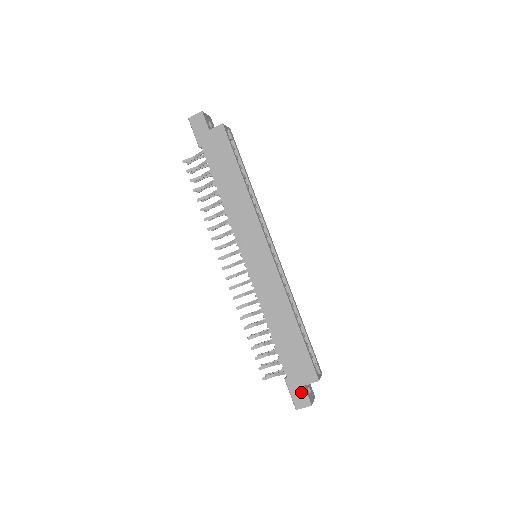
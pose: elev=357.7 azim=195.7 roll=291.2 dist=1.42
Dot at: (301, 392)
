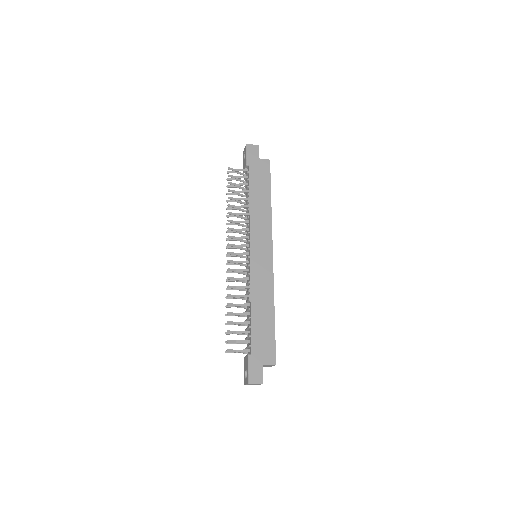
Dot at: (259, 369)
